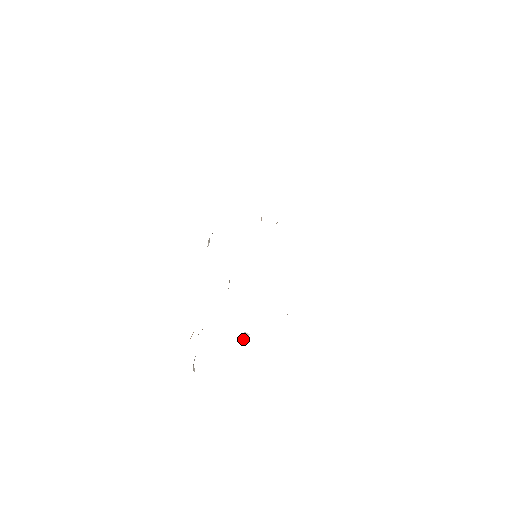
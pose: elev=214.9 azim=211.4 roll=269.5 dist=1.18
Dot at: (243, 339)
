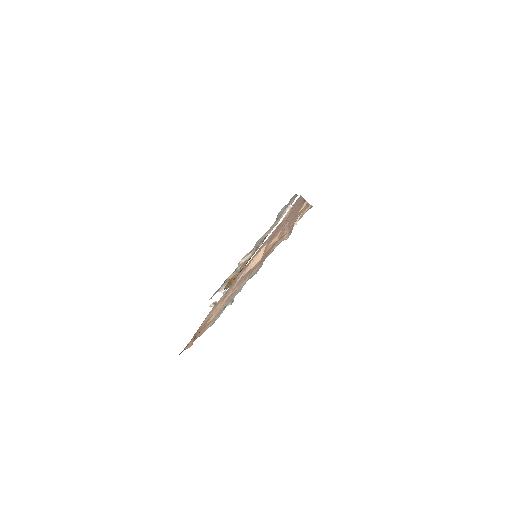
Dot at: (213, 304)
